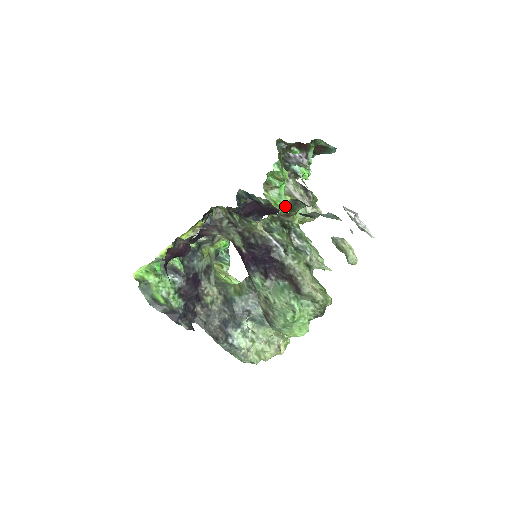
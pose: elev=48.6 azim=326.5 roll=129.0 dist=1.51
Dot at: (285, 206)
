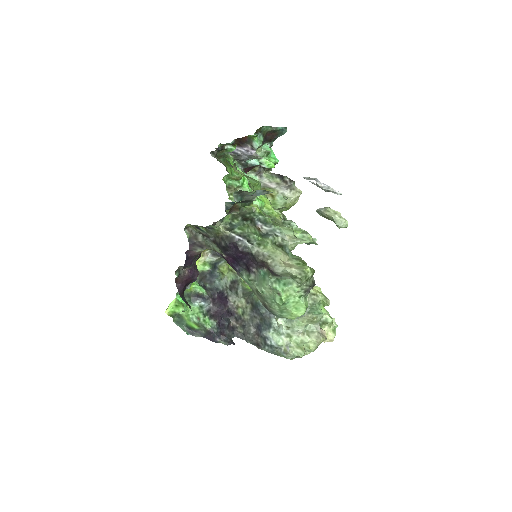
Dot at: occluded
